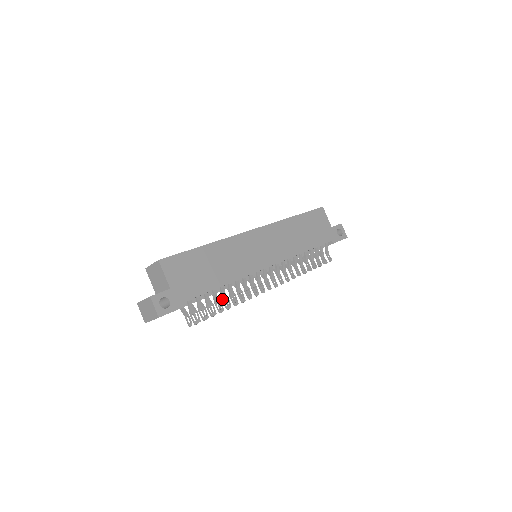
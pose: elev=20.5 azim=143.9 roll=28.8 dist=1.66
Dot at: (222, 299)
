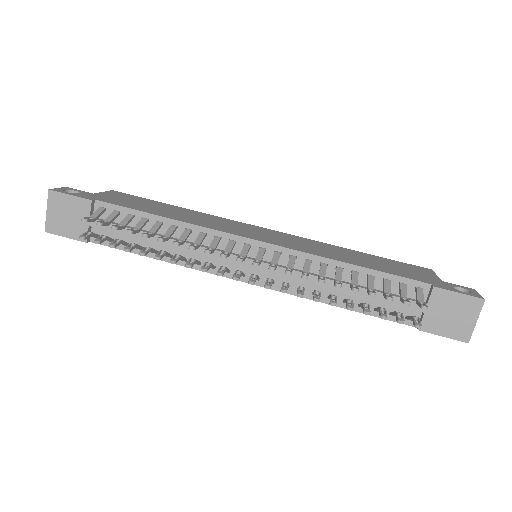
Dot at: (149, 233)
